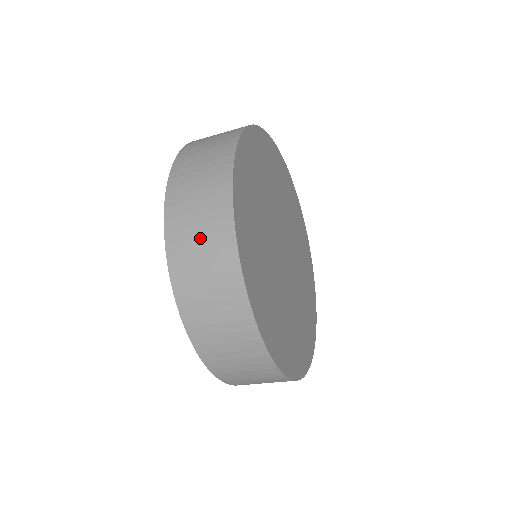
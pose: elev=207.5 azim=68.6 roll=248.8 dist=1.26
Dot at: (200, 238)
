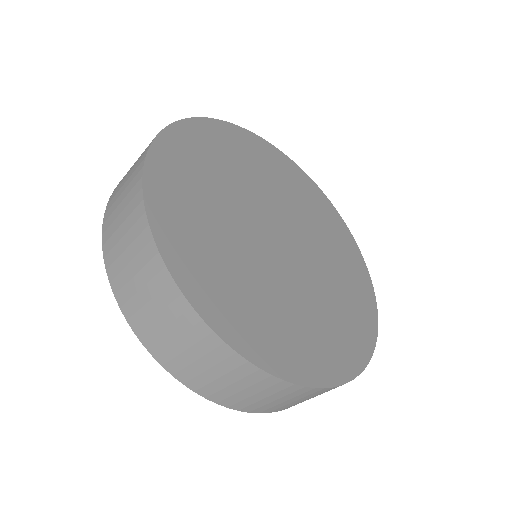
Dot at: (132, 167)
